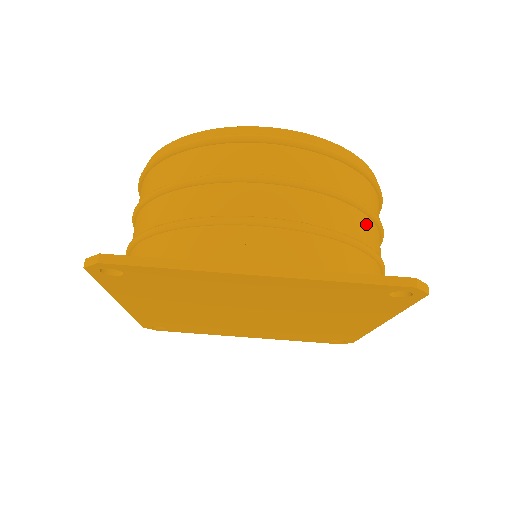
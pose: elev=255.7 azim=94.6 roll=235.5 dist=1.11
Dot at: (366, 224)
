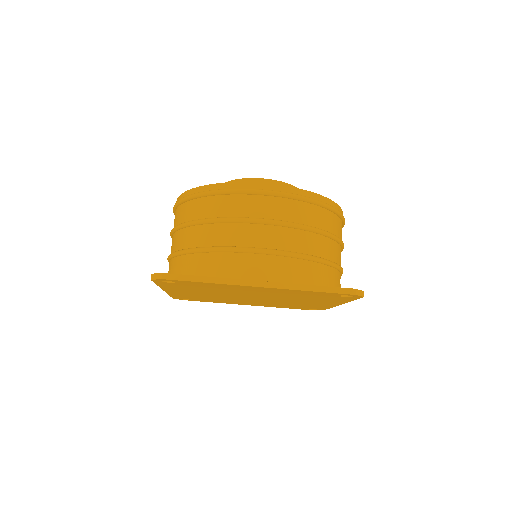
Dot at: (330, 245)
